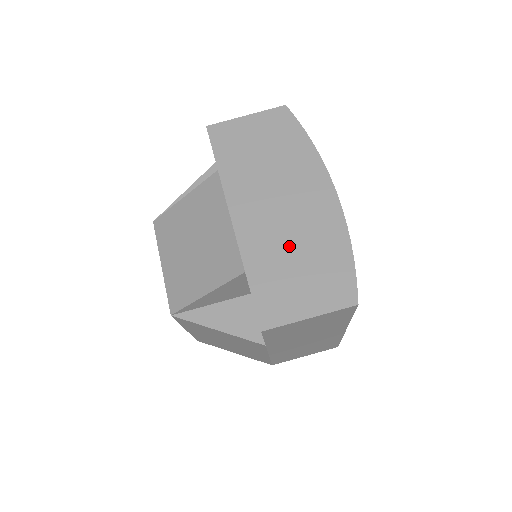
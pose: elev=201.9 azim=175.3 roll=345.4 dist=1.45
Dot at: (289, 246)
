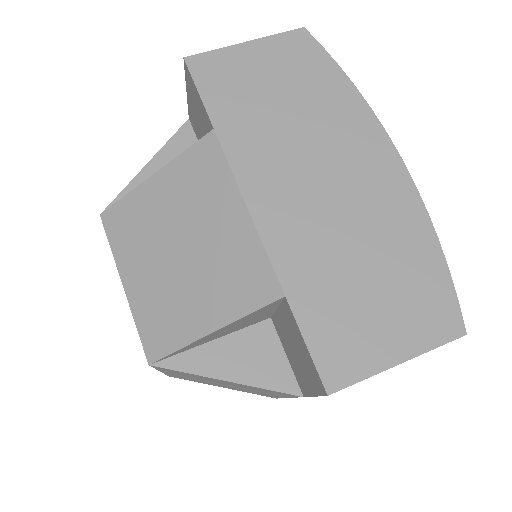
Dot at: (347, 248)
